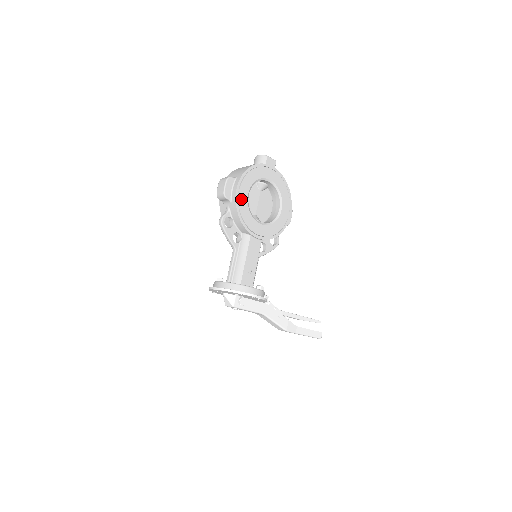
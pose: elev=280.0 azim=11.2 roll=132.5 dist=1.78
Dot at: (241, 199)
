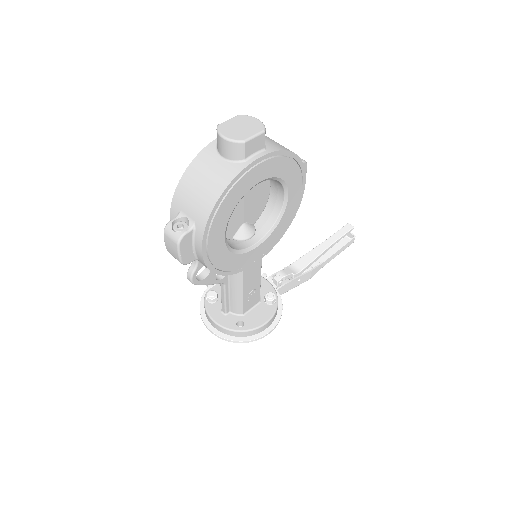
Dot at: (215, 256)
